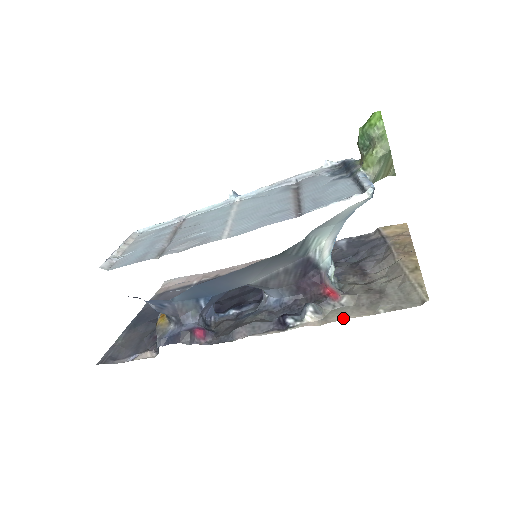
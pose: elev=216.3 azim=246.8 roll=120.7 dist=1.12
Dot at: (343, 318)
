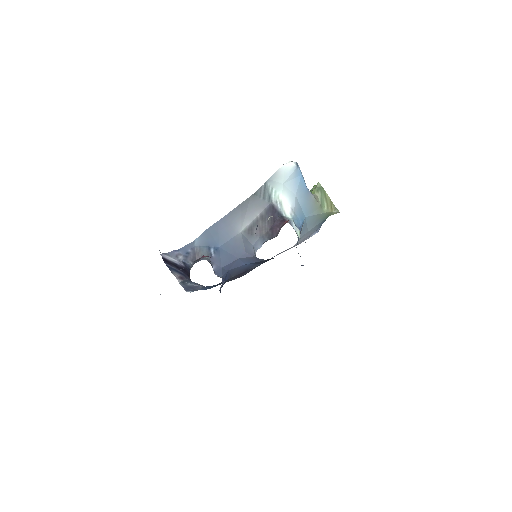
Dot at: occluded
